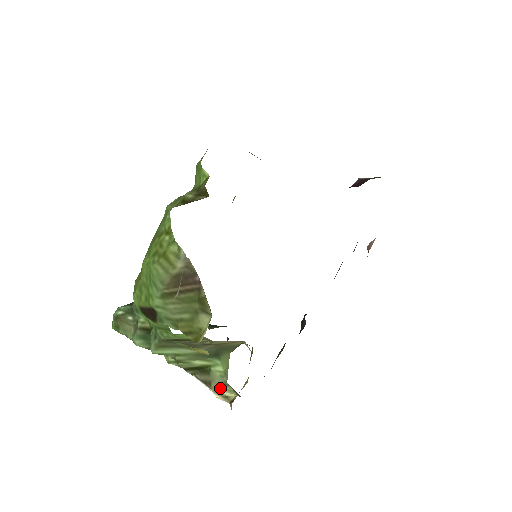
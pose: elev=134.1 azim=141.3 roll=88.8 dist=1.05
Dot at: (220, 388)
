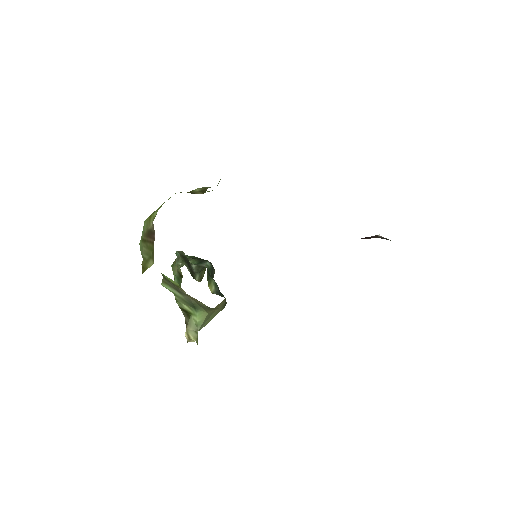
Dot at: (191, 332)
